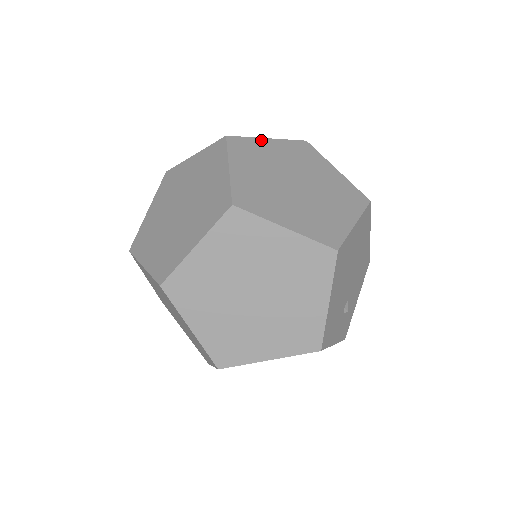
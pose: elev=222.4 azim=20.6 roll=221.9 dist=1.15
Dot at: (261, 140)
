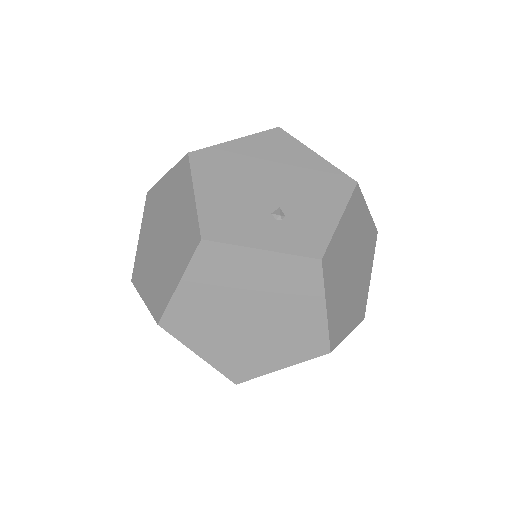
Dot at: occluded
